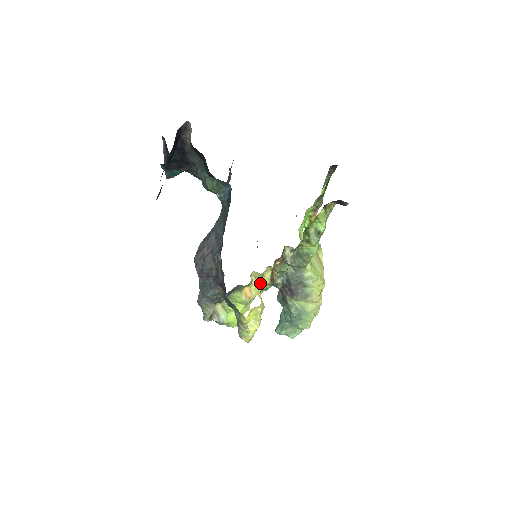
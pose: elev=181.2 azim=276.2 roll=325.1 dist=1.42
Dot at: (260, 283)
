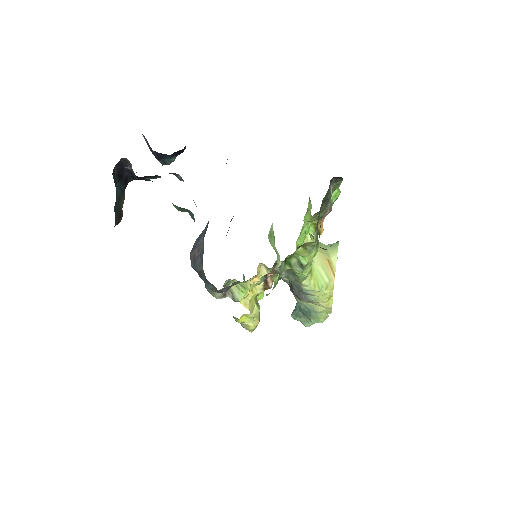
Dot at: (249, 294)
